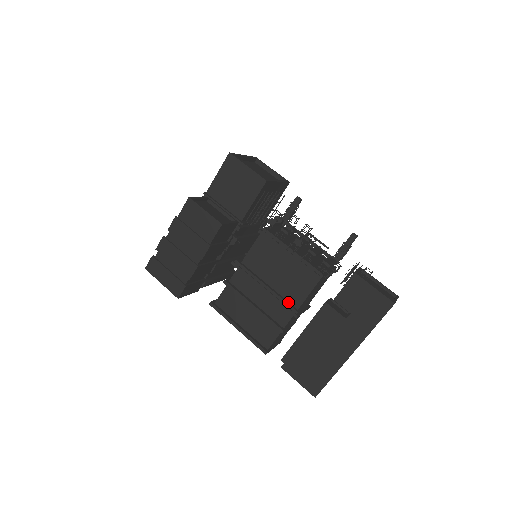
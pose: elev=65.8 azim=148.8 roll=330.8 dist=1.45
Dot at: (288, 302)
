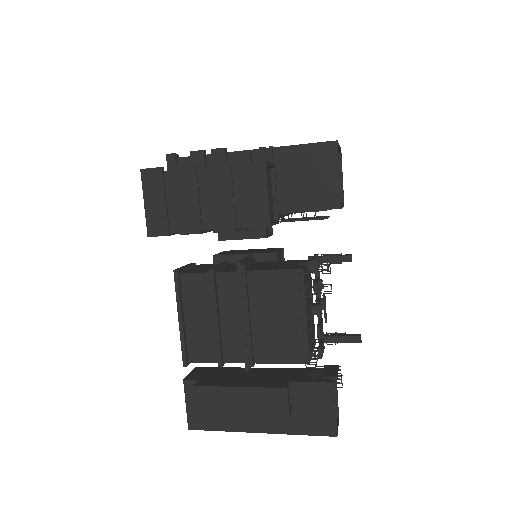
Dot at: (253, 349)
